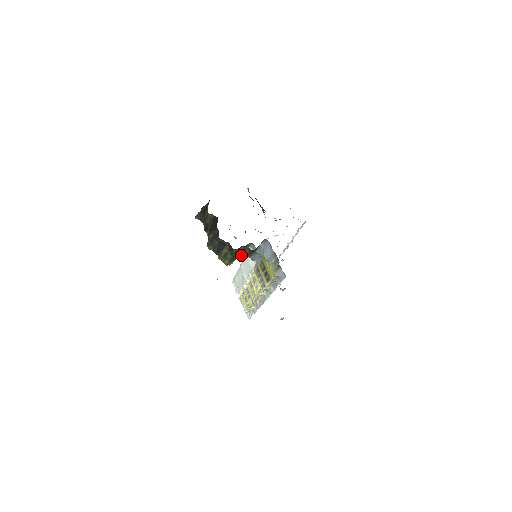
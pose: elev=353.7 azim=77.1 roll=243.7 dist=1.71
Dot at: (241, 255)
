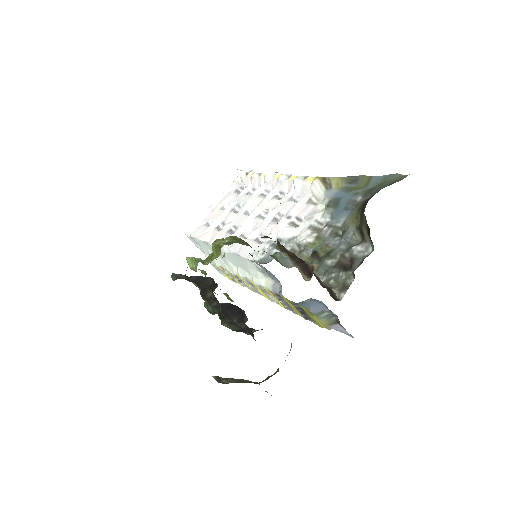
Dot at: occluded
